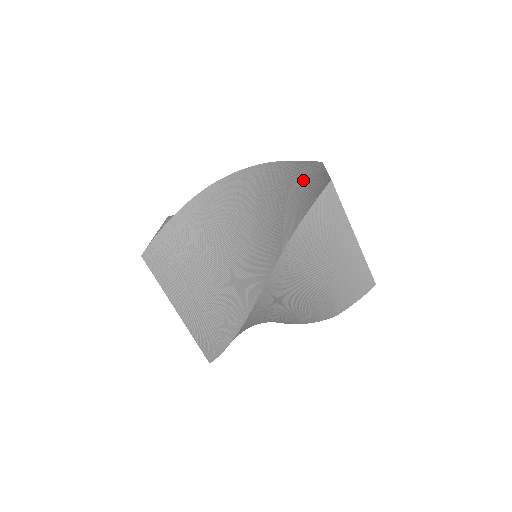
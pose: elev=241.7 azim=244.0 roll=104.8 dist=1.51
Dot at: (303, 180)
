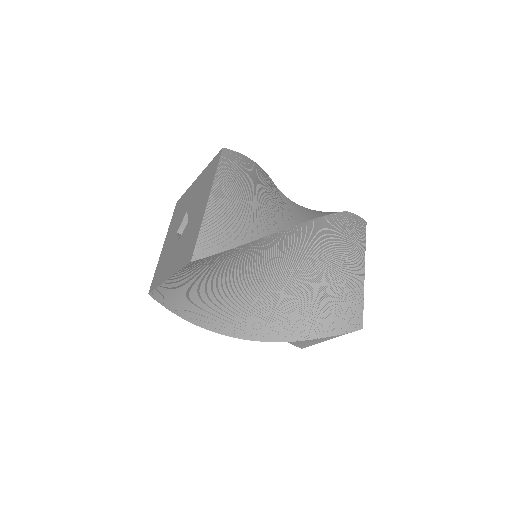
Dot at: (347, 274)
